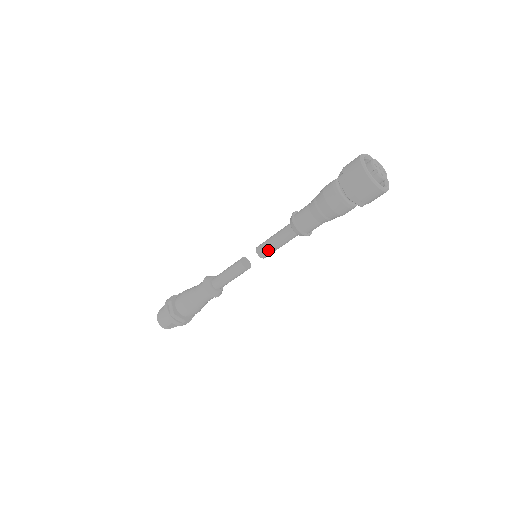
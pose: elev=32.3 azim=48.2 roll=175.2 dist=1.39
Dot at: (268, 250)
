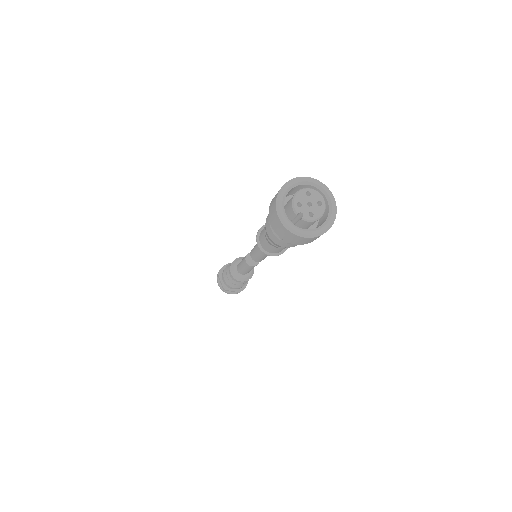
Dot at: (258, 258)
